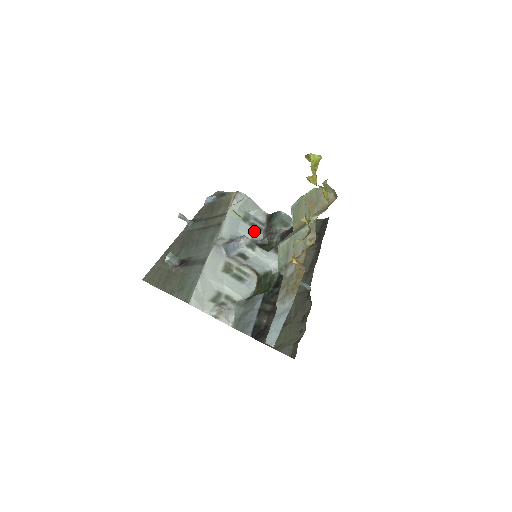
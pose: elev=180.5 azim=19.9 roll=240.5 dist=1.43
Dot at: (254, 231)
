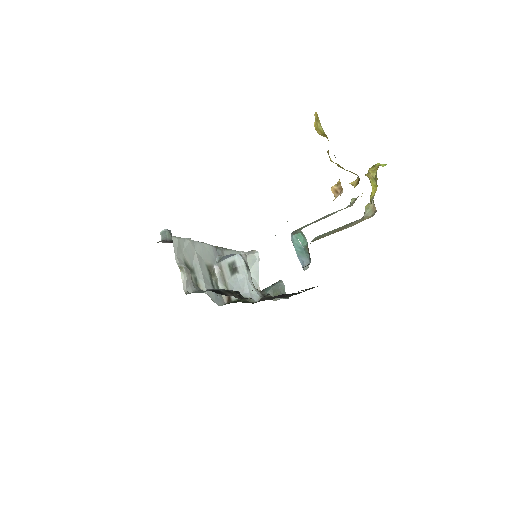
Dot at: occluded
